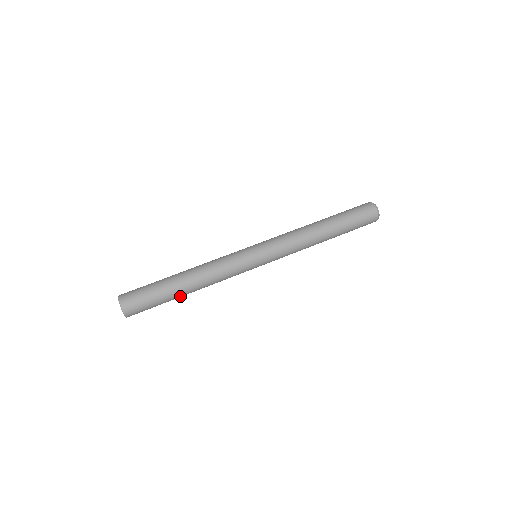
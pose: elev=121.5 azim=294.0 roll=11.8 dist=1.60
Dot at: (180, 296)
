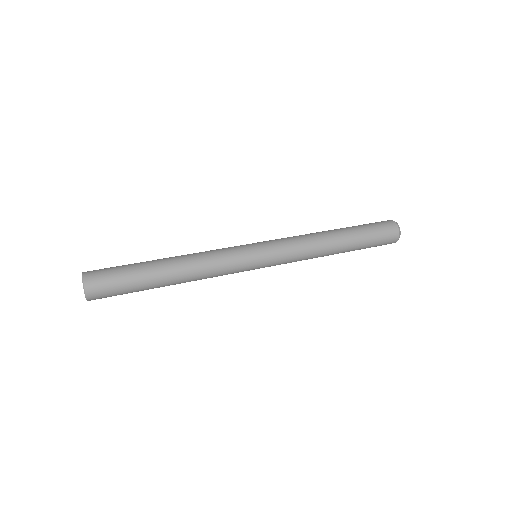
Dot at: (157, 273)
